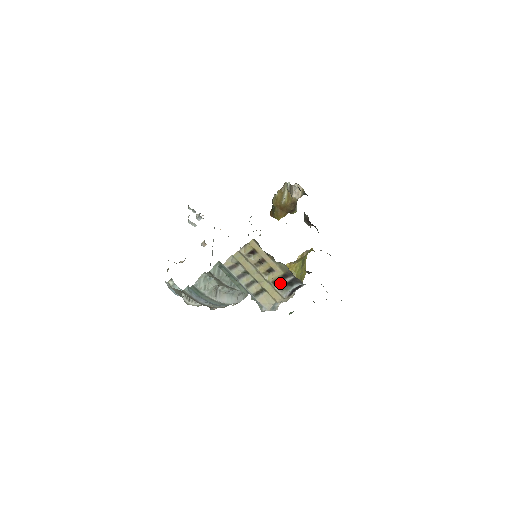
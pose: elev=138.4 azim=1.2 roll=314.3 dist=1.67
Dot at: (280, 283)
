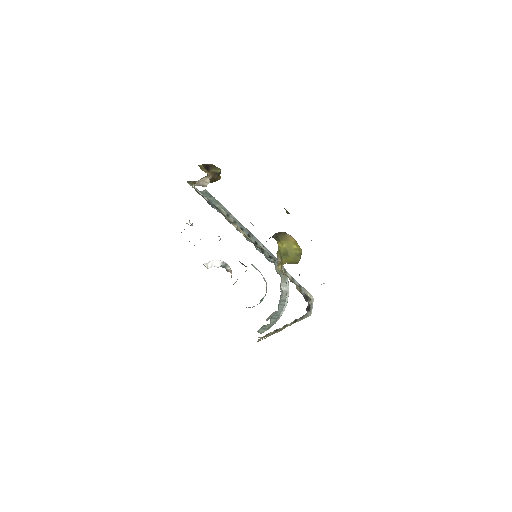
Dot at: (297, 319)
